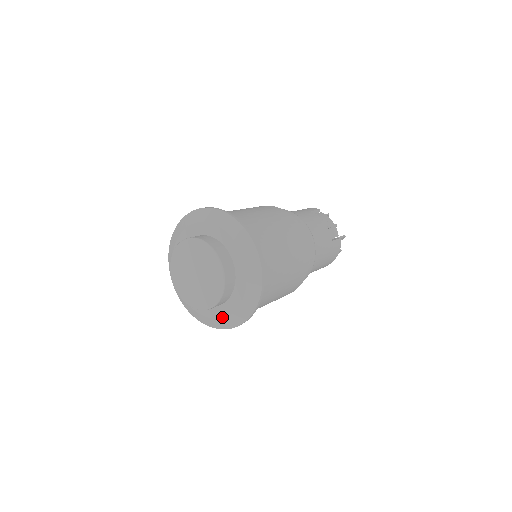
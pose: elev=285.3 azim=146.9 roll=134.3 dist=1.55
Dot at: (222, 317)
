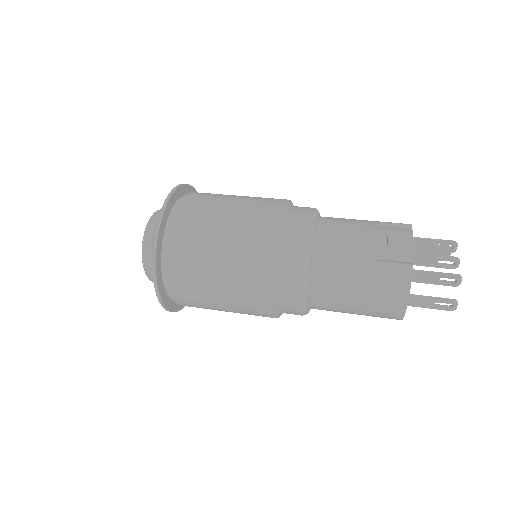
Dot at: occluded
